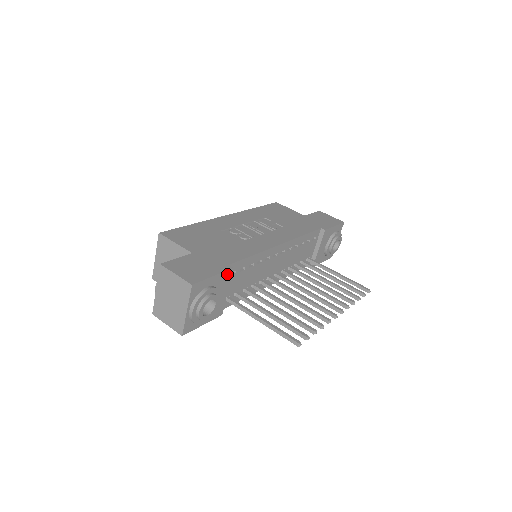
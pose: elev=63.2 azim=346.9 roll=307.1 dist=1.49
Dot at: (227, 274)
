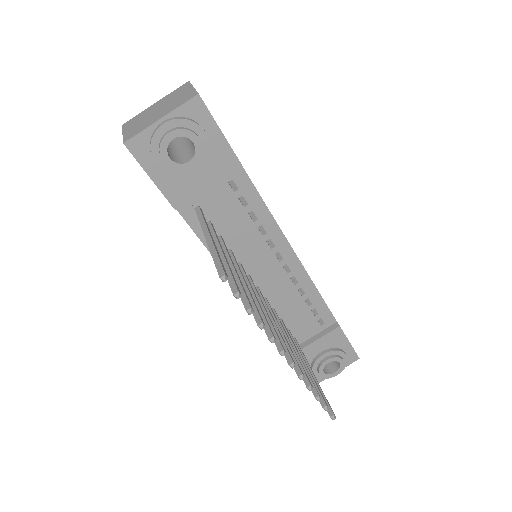
Dot at: (231, 162)
